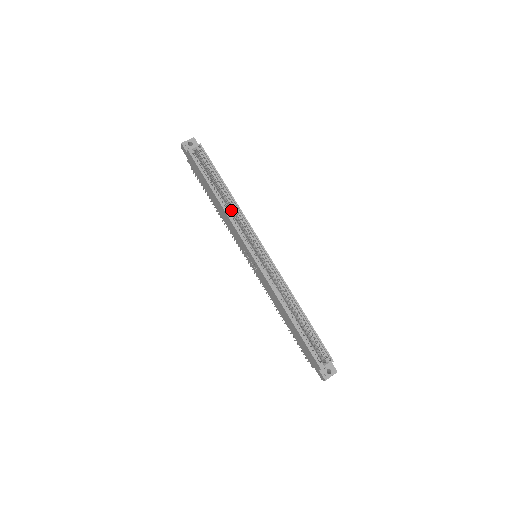
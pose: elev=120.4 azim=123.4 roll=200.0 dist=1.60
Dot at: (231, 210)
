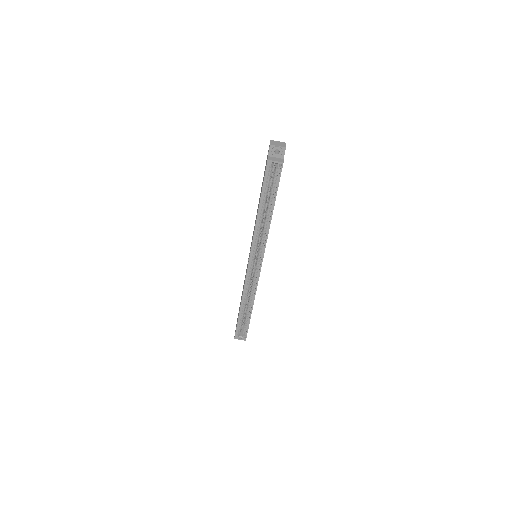
Dot at: (264, 221)
